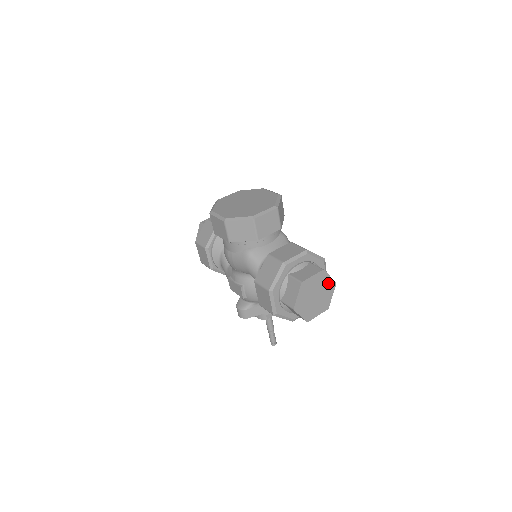
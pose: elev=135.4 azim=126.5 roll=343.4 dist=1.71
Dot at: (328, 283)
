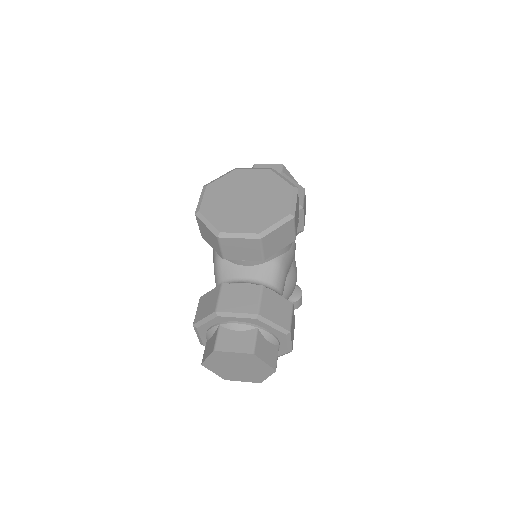
Dot at: (261, 366)
